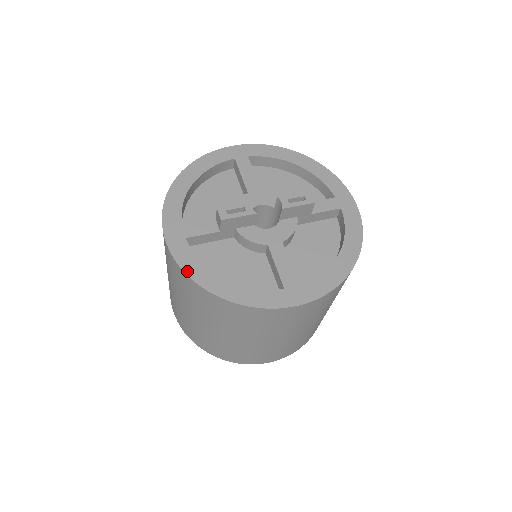
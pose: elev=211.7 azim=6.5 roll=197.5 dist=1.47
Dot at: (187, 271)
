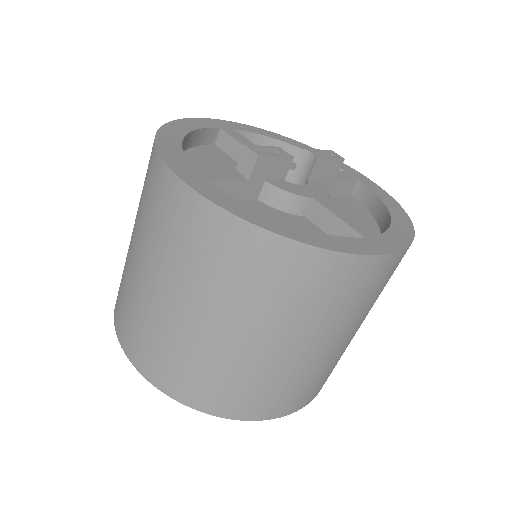
Dot at: (234, 212)
